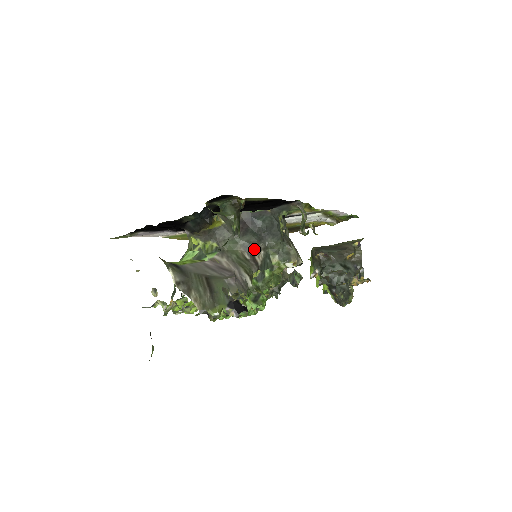
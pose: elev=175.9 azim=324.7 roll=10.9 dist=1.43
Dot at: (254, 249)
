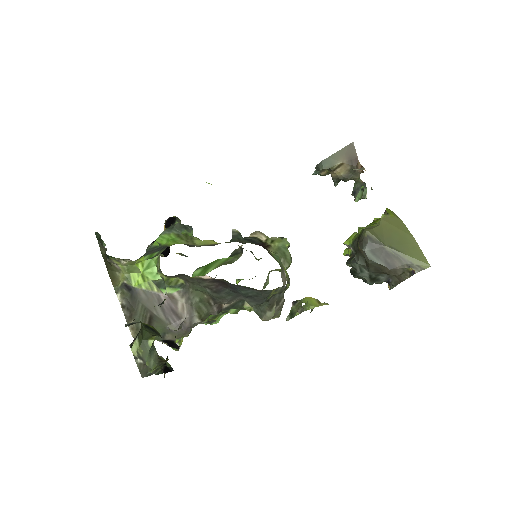
Dot at: occluded
